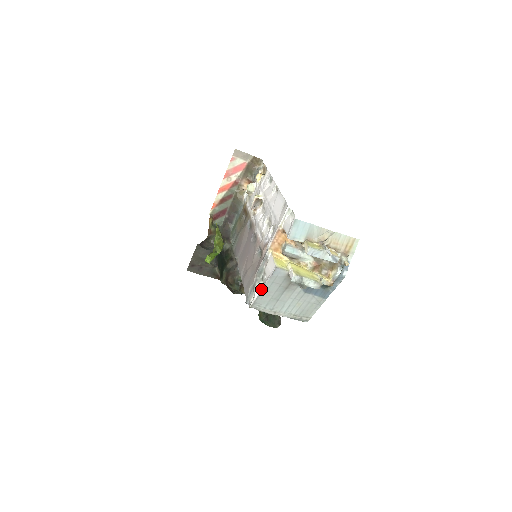
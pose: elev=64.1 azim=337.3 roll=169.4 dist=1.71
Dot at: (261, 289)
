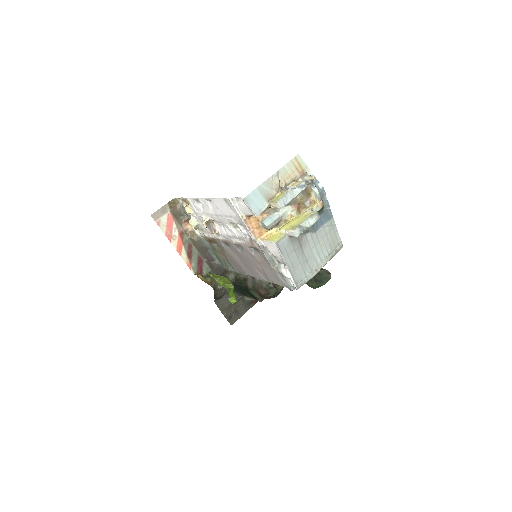
Dot at: (287, 269)
